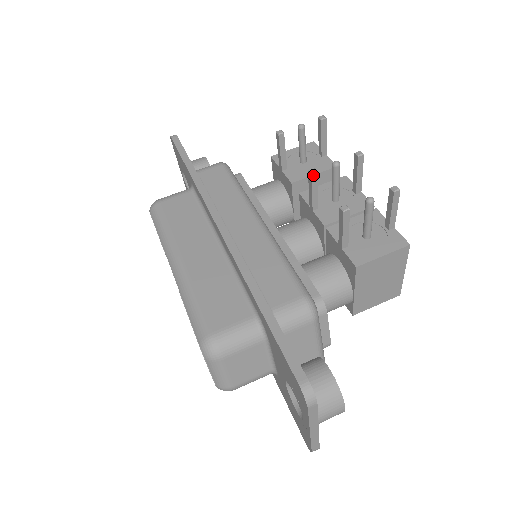
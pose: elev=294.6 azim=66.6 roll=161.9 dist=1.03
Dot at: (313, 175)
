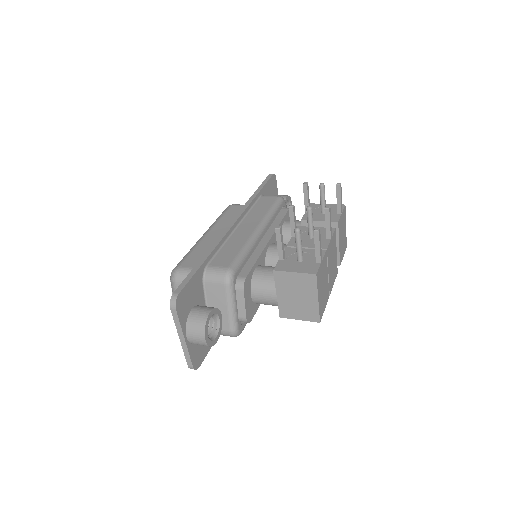
Dot at: (290, 209)
